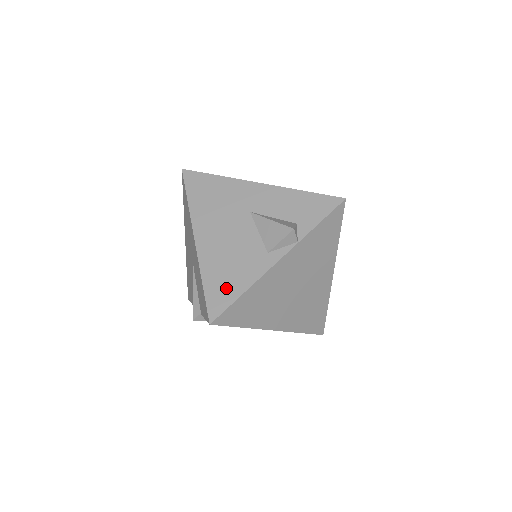
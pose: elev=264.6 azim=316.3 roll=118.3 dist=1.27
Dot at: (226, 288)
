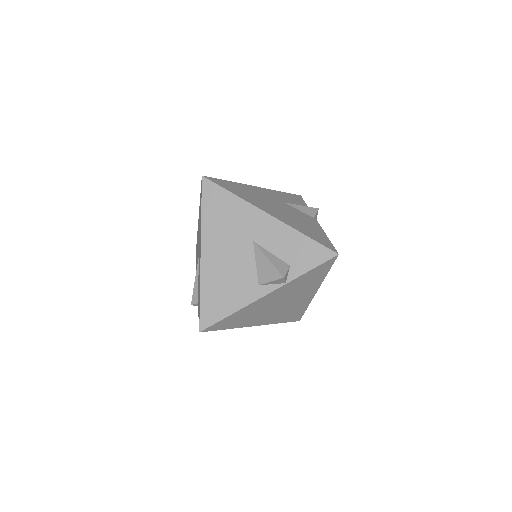
Dot at: (218, 306)
